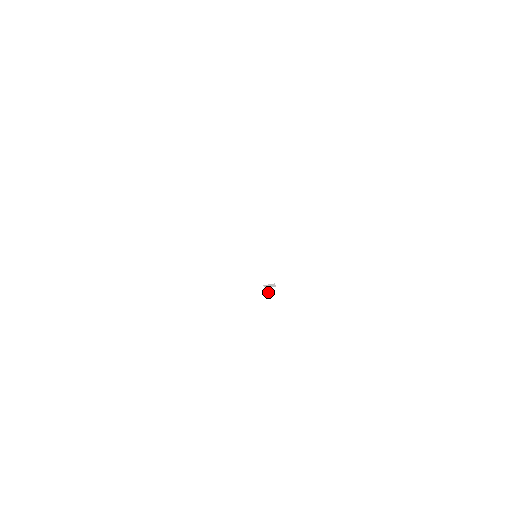
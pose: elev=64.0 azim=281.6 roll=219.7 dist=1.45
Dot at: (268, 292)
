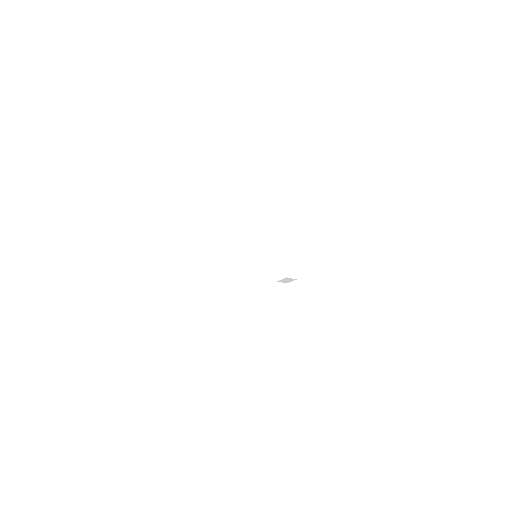
Dot at: (290, 286)
